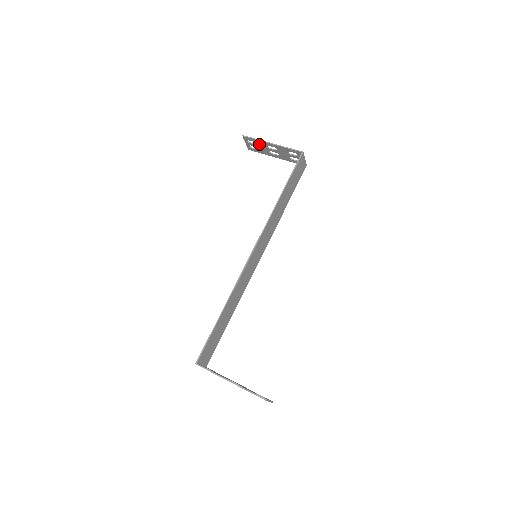
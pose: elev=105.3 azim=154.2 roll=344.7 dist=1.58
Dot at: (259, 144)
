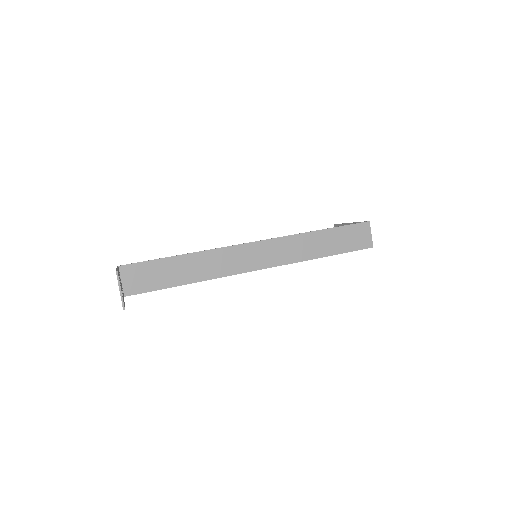
Dot at: occluded
